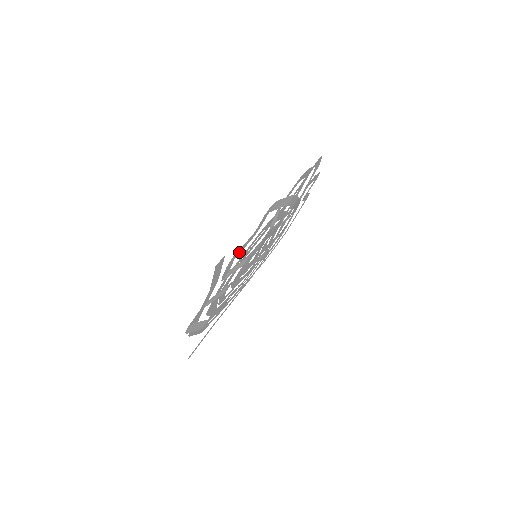
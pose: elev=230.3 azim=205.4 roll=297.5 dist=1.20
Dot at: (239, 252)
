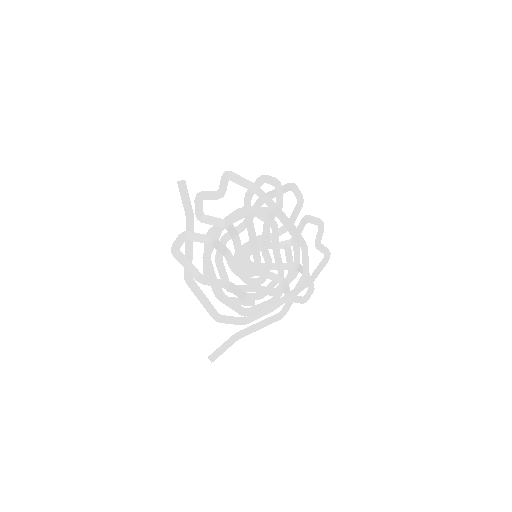
Dot at: (207, 198)
